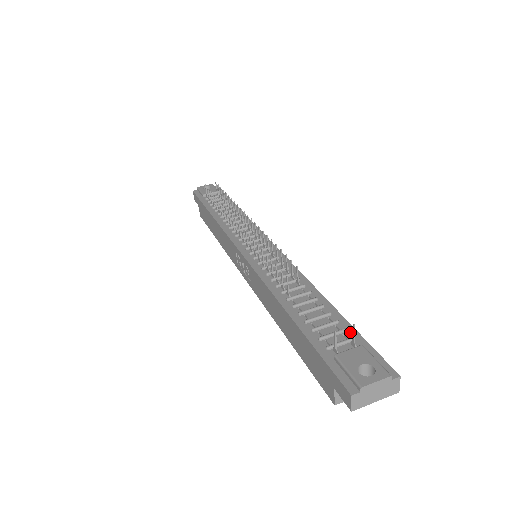
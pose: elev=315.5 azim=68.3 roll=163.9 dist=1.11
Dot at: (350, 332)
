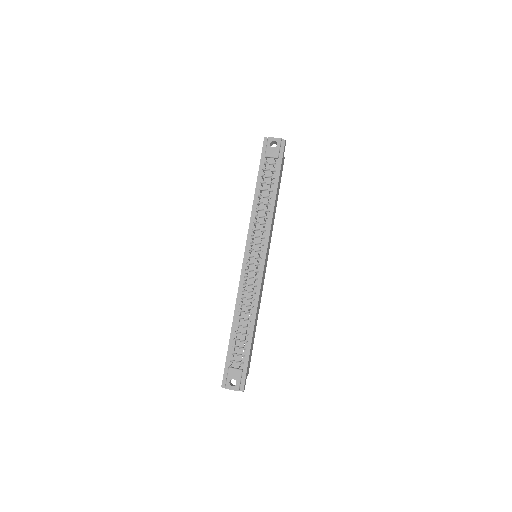
Dot at: (246, 358)
